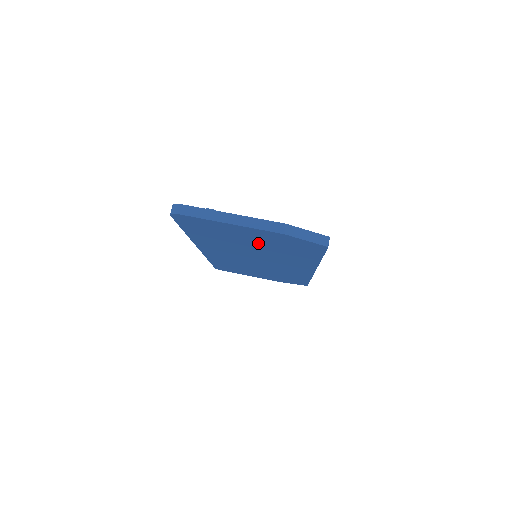
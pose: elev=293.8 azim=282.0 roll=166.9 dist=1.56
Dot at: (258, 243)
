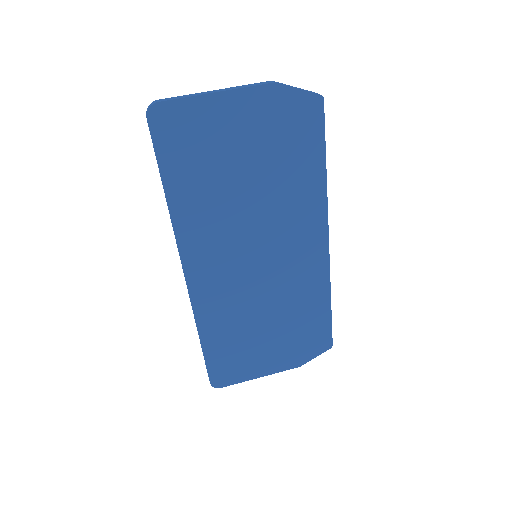
Dot at: (253, 159)
